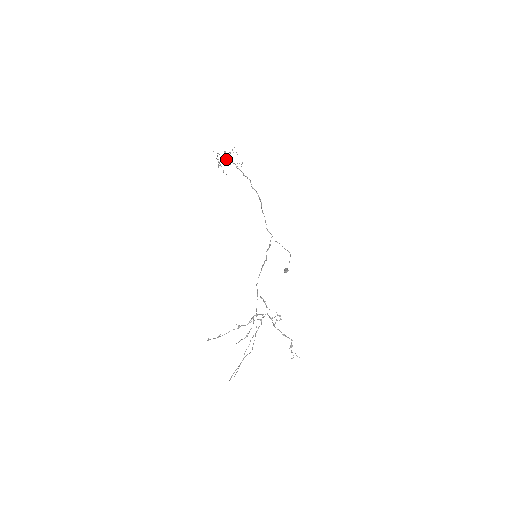
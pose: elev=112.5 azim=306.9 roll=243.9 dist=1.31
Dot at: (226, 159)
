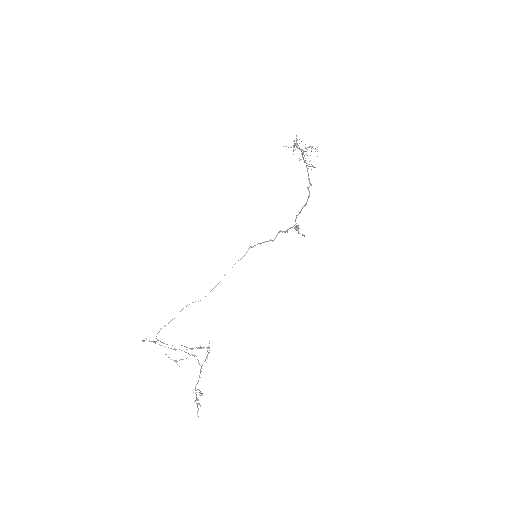
Dot at: occluded
